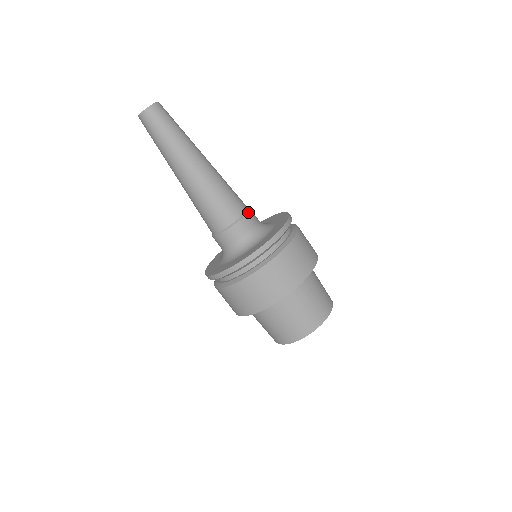
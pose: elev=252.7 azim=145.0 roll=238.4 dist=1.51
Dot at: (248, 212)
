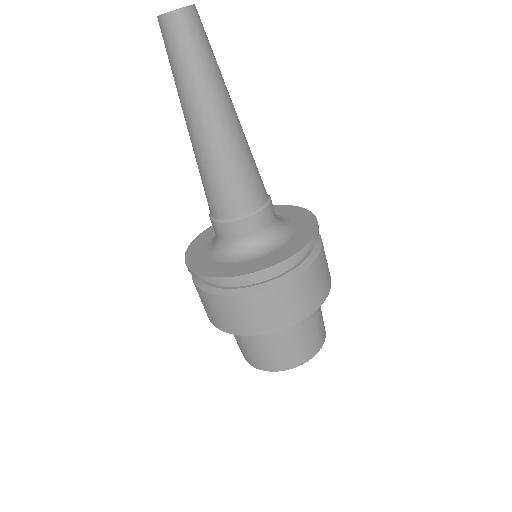
Dot at: (254, 214)
